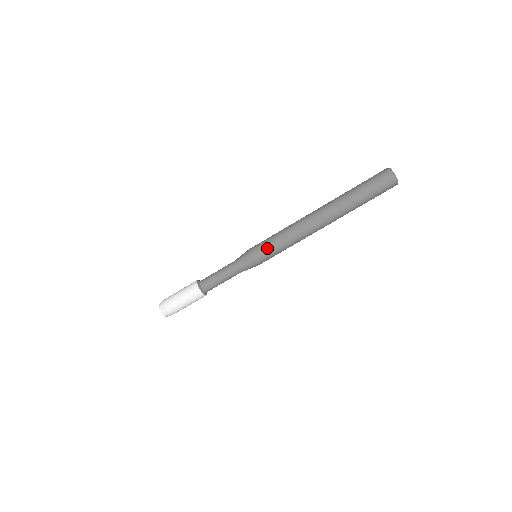
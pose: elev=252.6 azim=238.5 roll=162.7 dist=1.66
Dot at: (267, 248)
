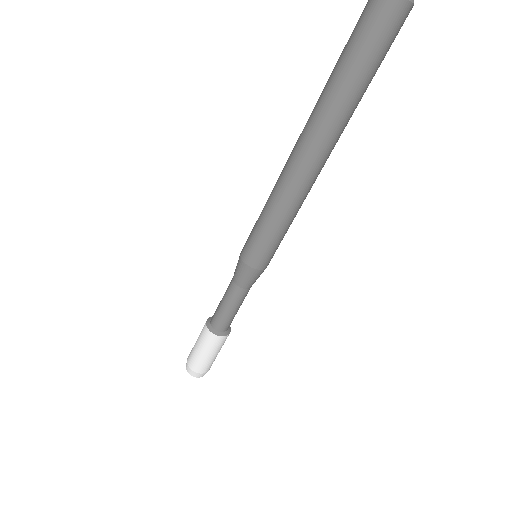
Dot at: (253, 237)
